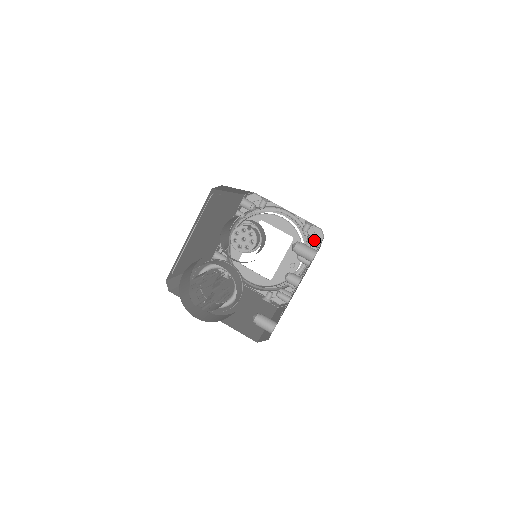
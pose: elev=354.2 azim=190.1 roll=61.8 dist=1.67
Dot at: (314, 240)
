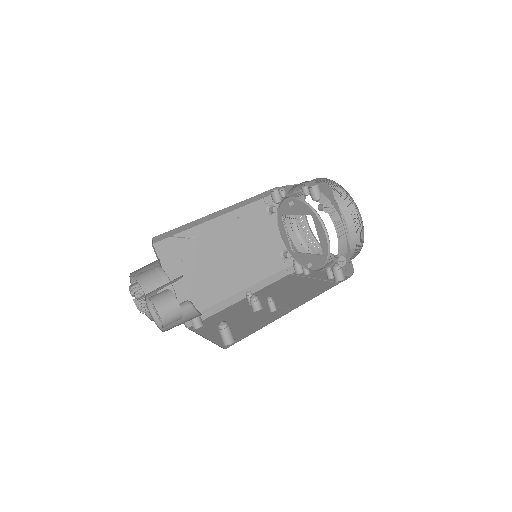
Dot at: (335, 274)
